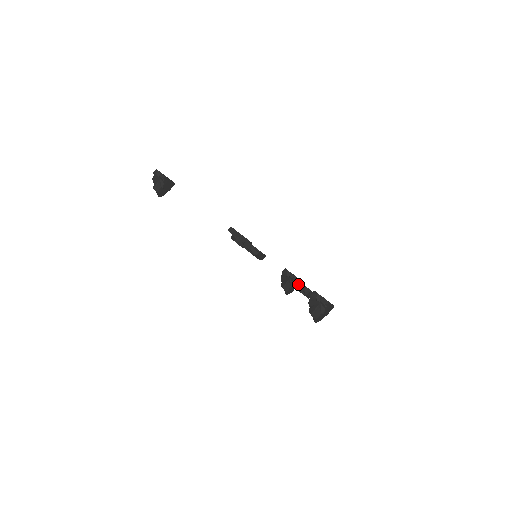
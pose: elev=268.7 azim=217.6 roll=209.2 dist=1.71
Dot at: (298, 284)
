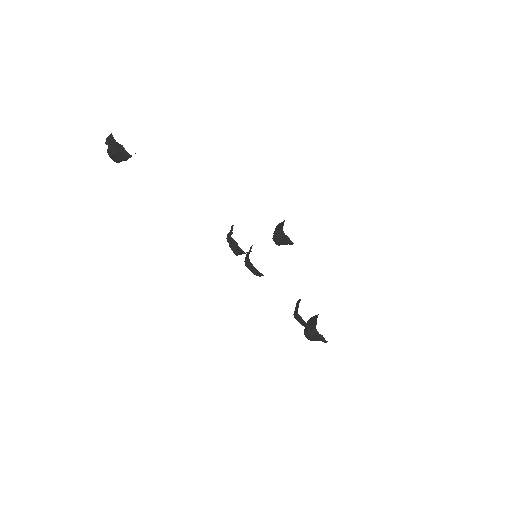
Dot at: (301, 320)
